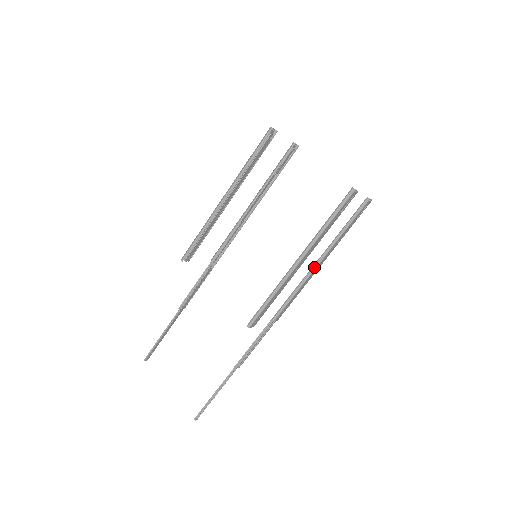
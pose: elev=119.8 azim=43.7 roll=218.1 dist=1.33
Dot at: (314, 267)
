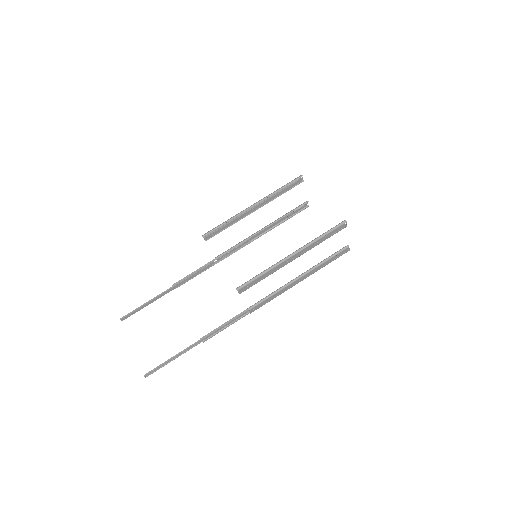
Dot at: (294, 279)
